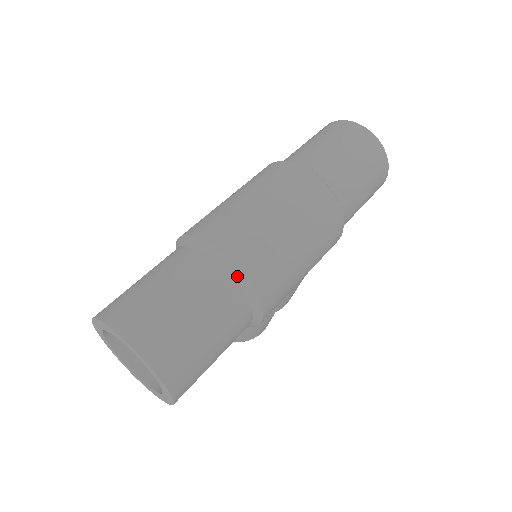
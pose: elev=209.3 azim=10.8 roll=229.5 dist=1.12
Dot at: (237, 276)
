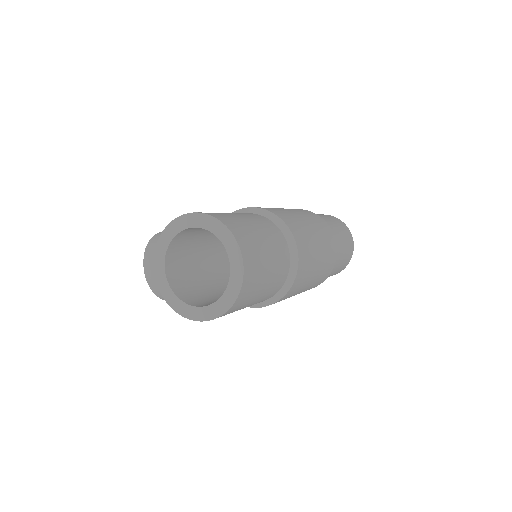
Dot at: (292, 272)
